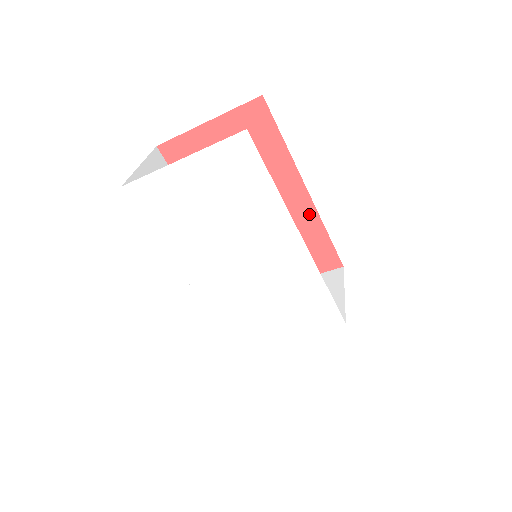
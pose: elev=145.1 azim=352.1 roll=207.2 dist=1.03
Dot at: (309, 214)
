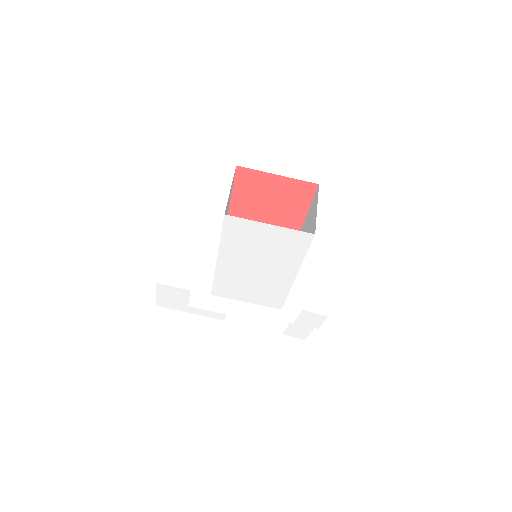
Dot at: occluded
